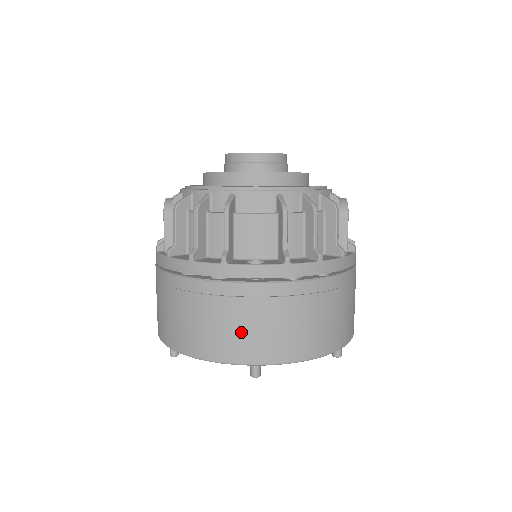
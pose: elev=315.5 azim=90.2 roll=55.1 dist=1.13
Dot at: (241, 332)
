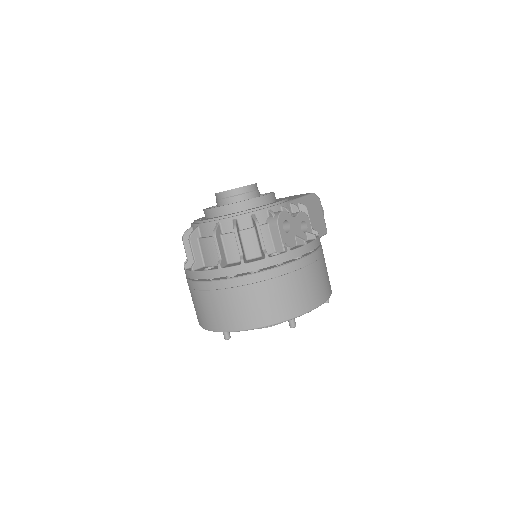
Dot at: (208, 312)
